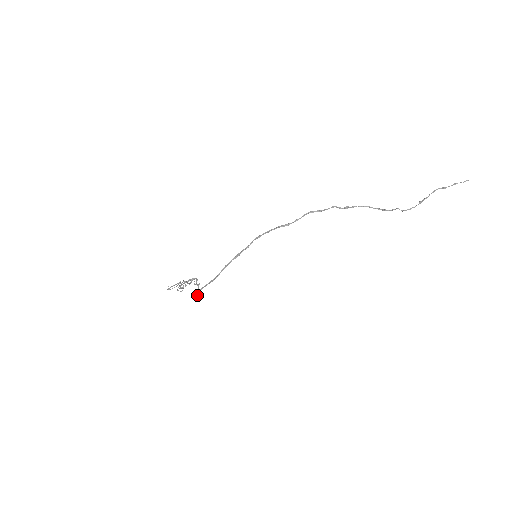
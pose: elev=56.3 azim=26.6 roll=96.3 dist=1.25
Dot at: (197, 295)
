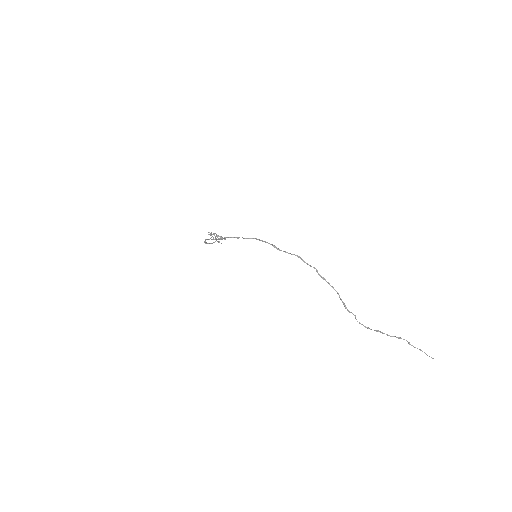
Dot at: (204, 242)
